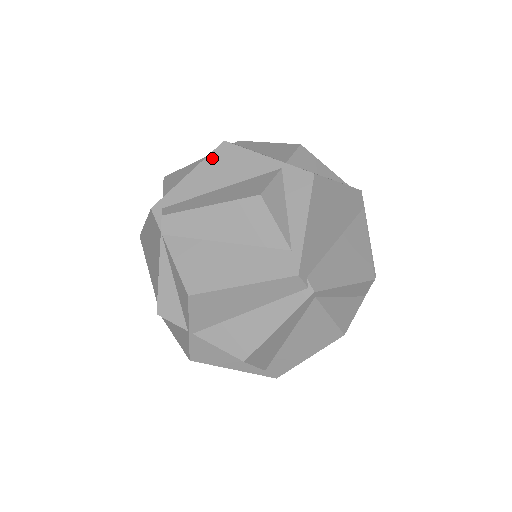
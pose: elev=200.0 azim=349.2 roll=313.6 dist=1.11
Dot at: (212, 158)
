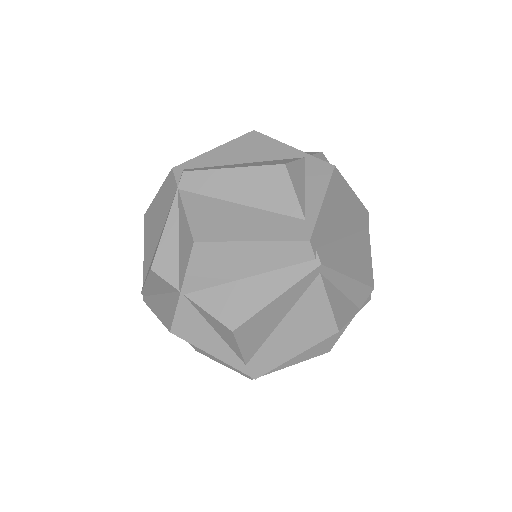
Dot at: (240, 140)
